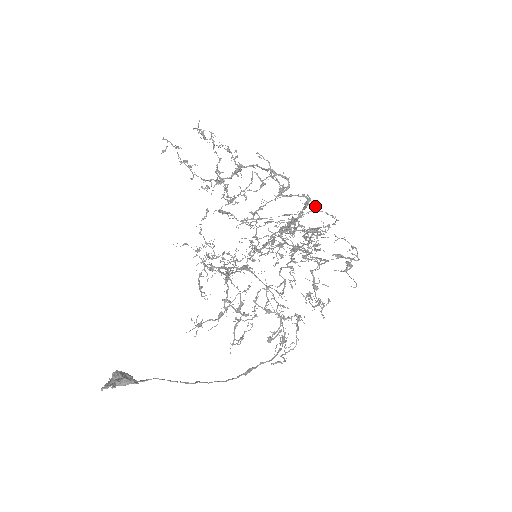
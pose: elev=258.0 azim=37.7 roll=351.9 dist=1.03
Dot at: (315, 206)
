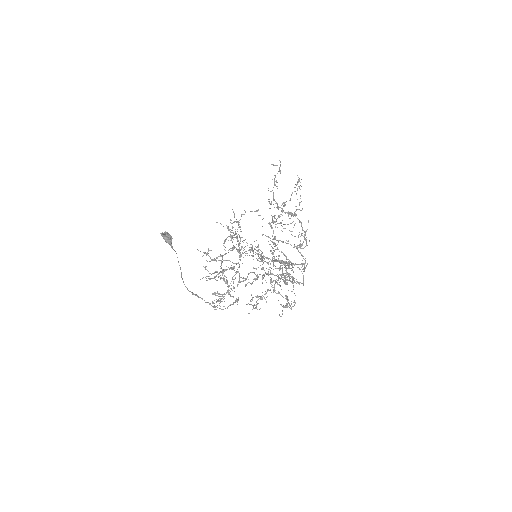
Dot at: (303, 269)
